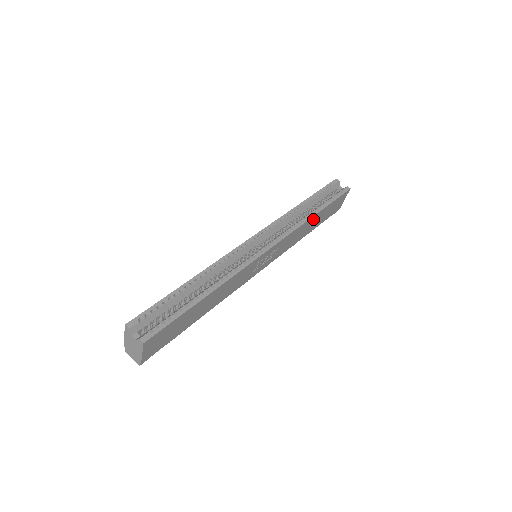
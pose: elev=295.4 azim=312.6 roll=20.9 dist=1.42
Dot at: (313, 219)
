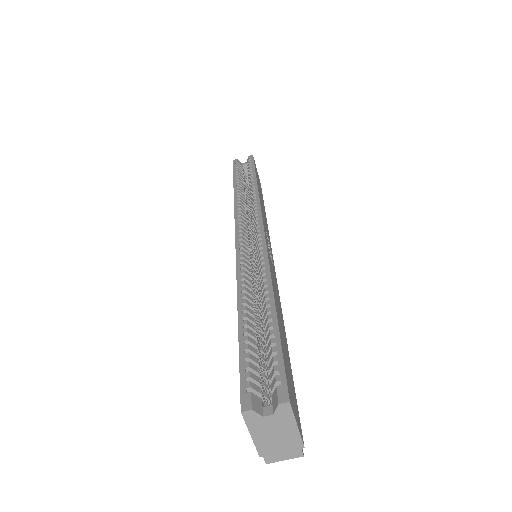
Dot at: (259, 191)
